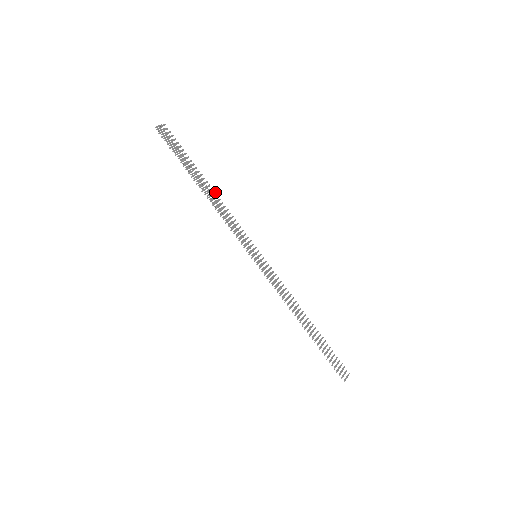
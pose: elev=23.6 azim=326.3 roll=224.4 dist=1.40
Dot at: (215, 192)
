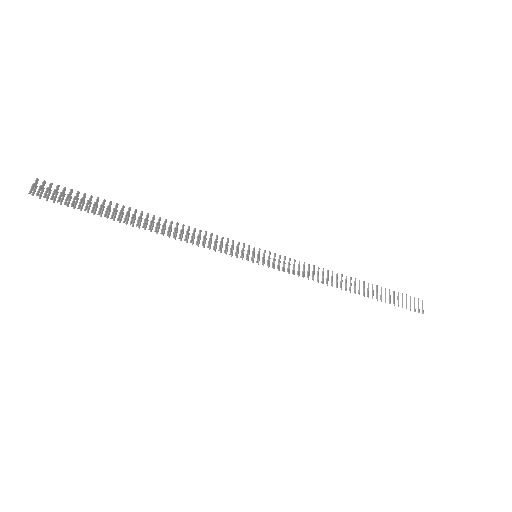
Dot at: (160, 217)
